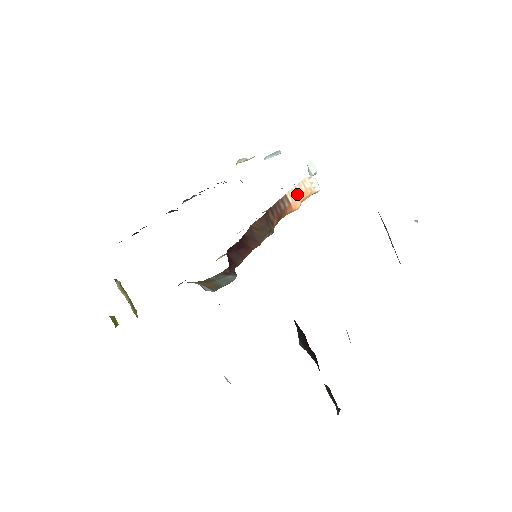
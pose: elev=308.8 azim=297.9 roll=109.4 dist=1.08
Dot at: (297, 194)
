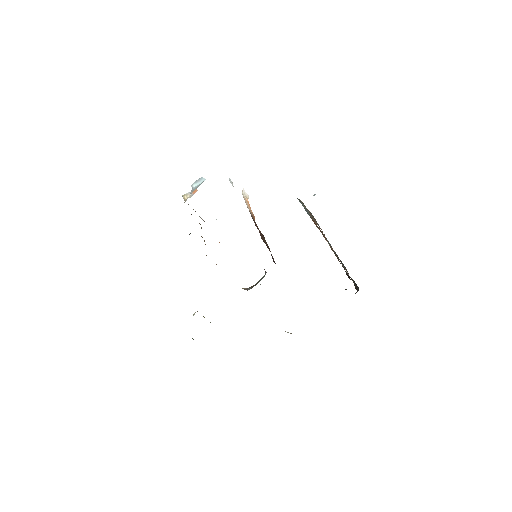
Dot at: (248, 206)
